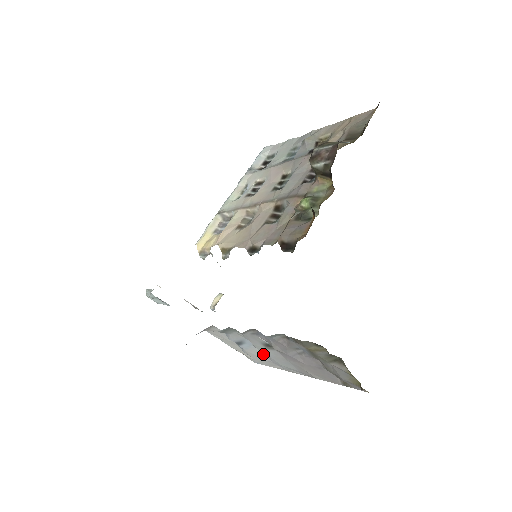
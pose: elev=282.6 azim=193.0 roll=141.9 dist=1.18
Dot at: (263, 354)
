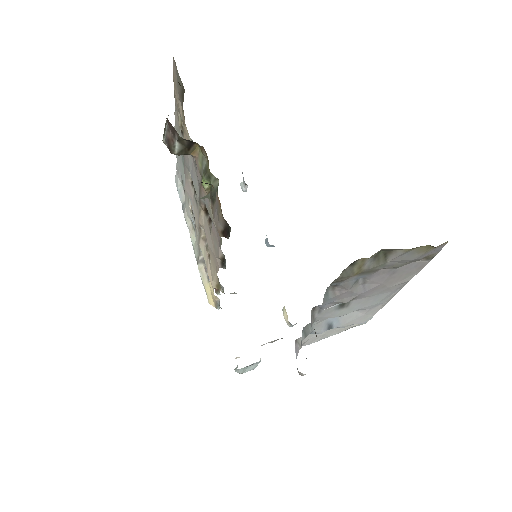
Dot at: (355, 313)
